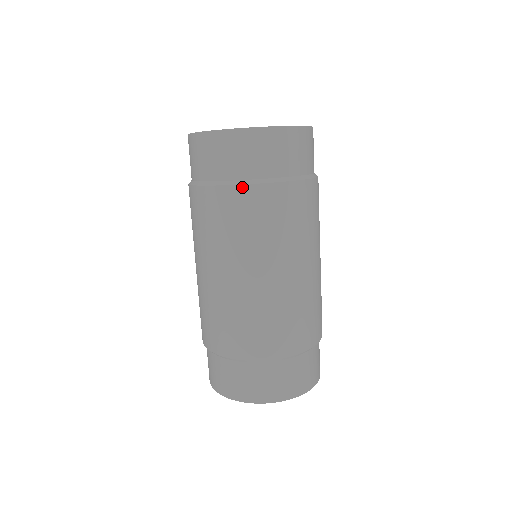
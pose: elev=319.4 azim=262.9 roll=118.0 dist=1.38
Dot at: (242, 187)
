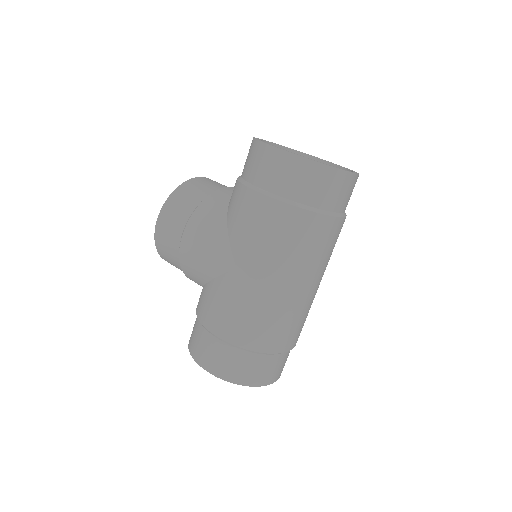
Dot at: (333, 218)
